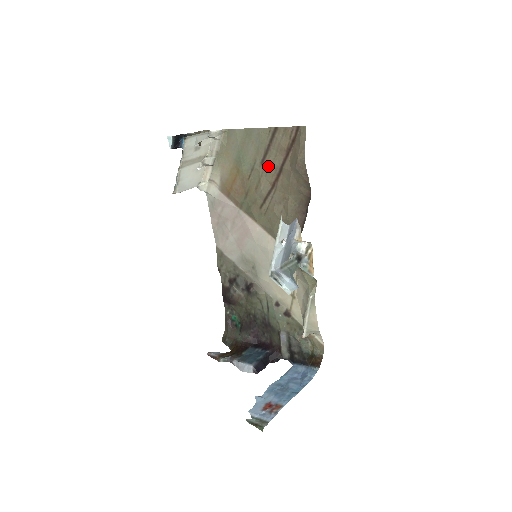
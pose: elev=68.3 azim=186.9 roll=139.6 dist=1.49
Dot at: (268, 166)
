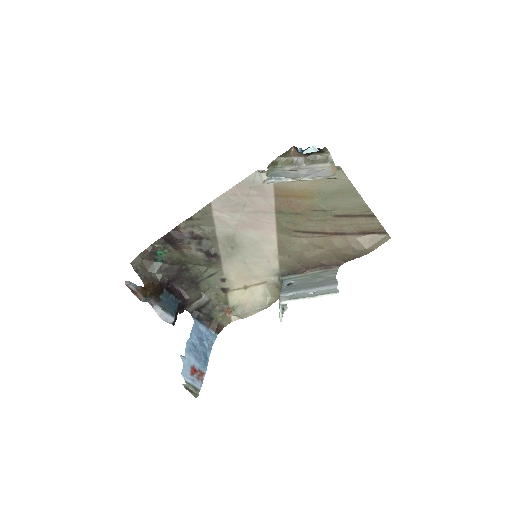
Dot at: (337, 222)
